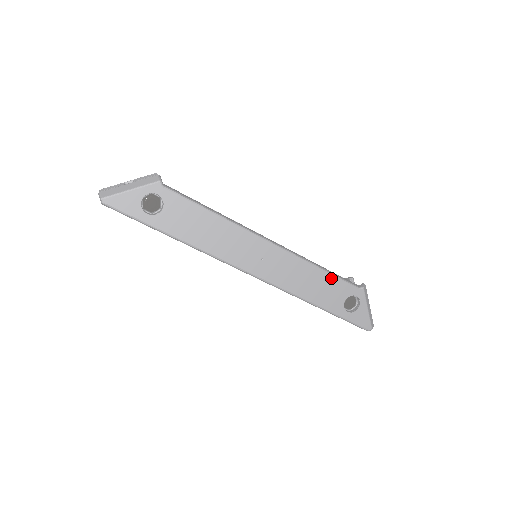
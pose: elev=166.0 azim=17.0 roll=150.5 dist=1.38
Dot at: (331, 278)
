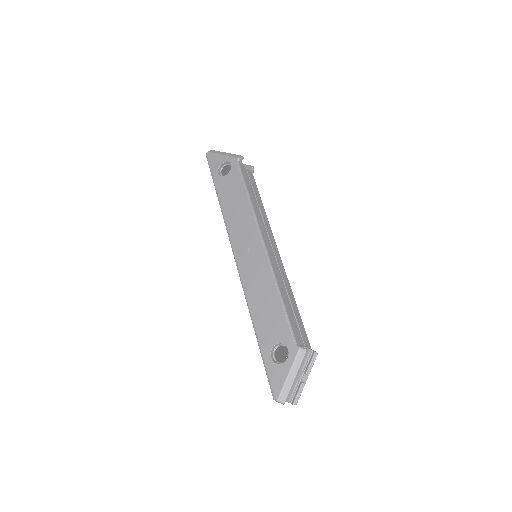
Dot at: (281, 311)
